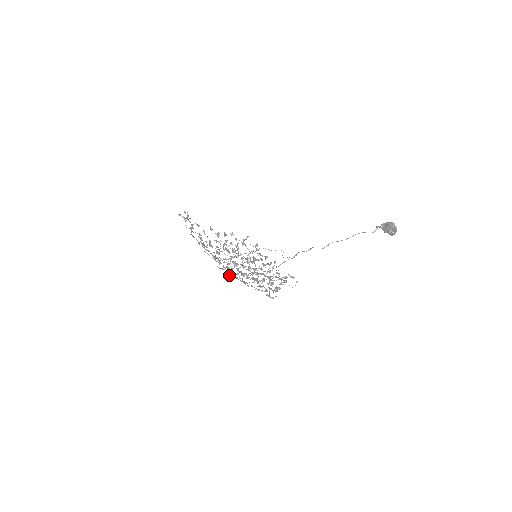
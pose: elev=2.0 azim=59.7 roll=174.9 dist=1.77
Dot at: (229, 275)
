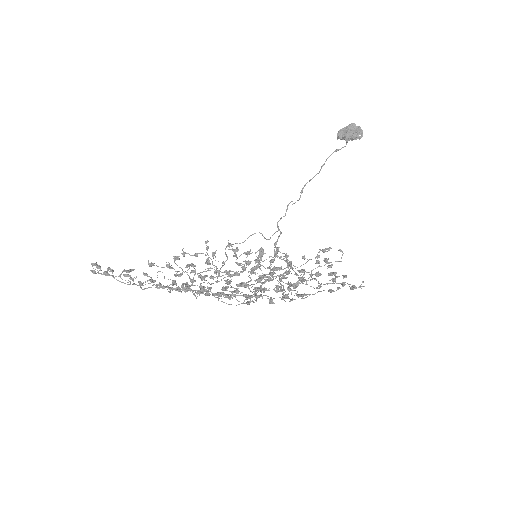
Dot at: (271, 302)
